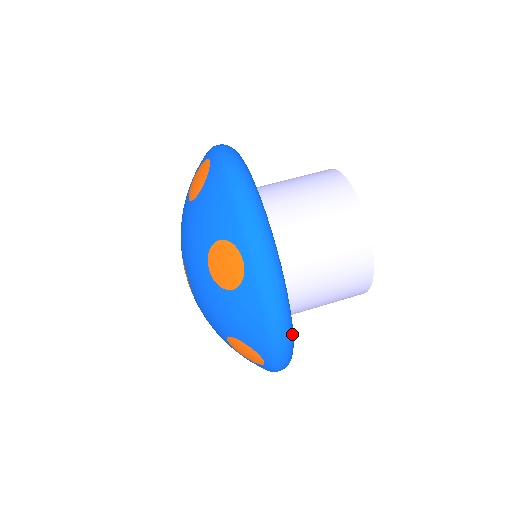
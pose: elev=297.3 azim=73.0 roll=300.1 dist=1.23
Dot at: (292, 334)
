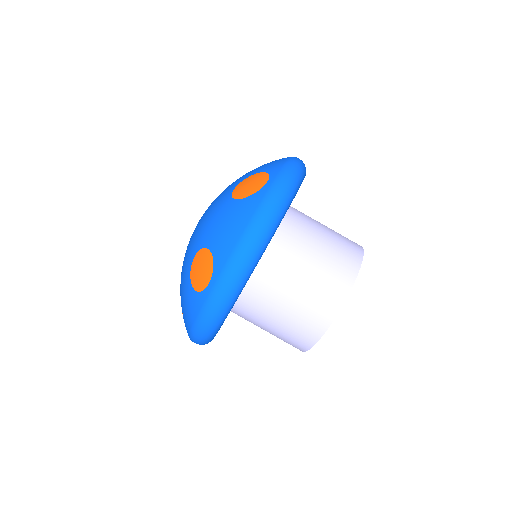
Dot at: occluded
